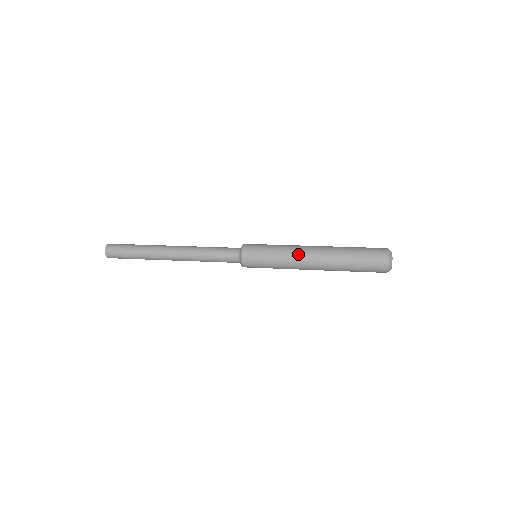
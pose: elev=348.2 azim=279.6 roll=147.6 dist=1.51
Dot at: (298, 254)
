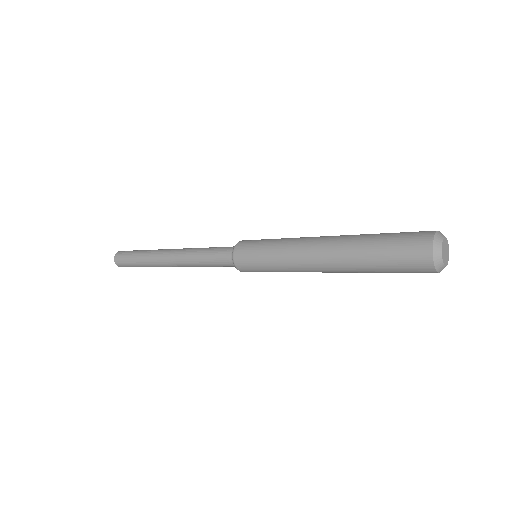
Dot at: (303, 238)
